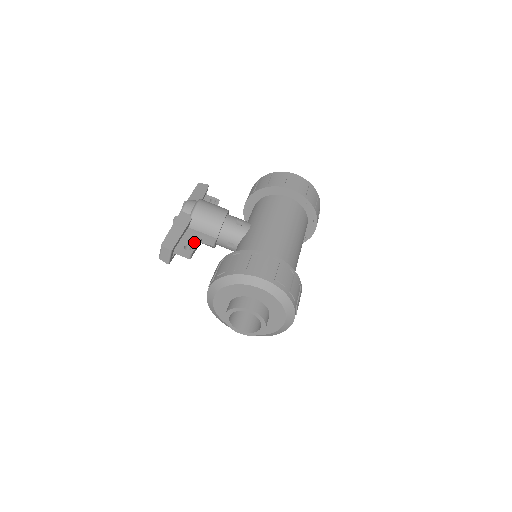
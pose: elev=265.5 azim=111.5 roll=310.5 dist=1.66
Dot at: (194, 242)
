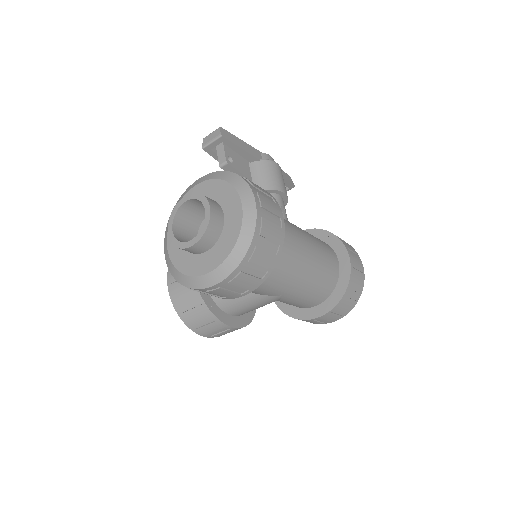
Dot at: (239, 167)
